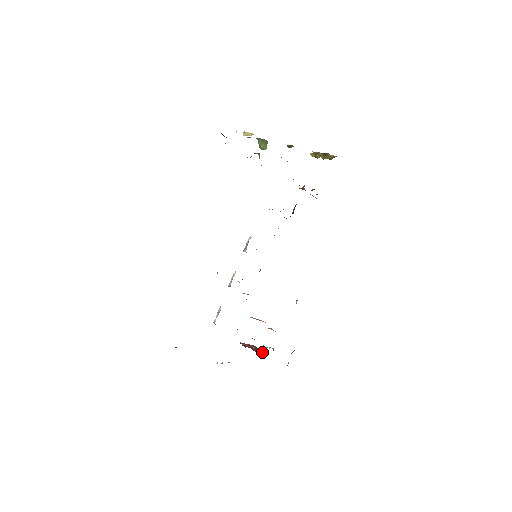
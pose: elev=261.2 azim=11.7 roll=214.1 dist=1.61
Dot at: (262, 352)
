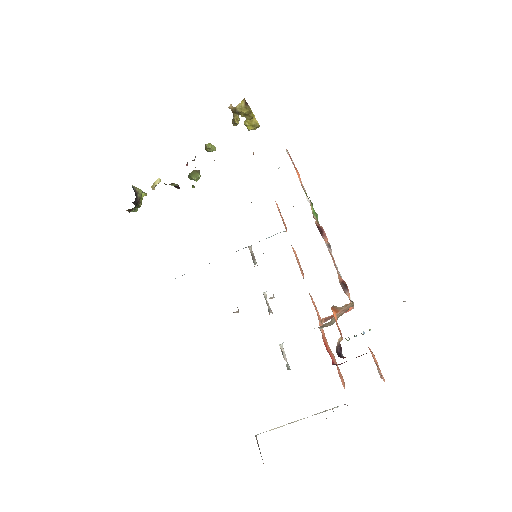
Dot at: occluded
